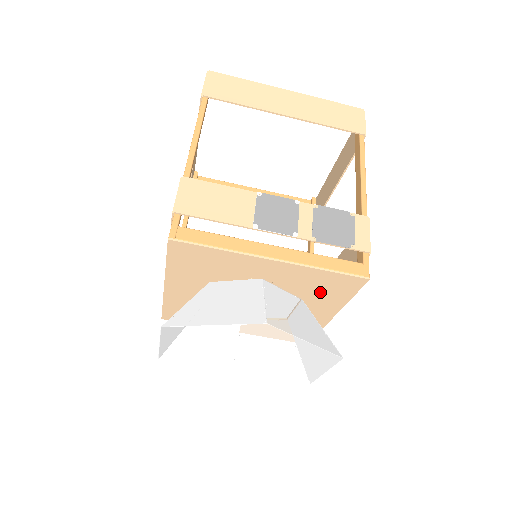
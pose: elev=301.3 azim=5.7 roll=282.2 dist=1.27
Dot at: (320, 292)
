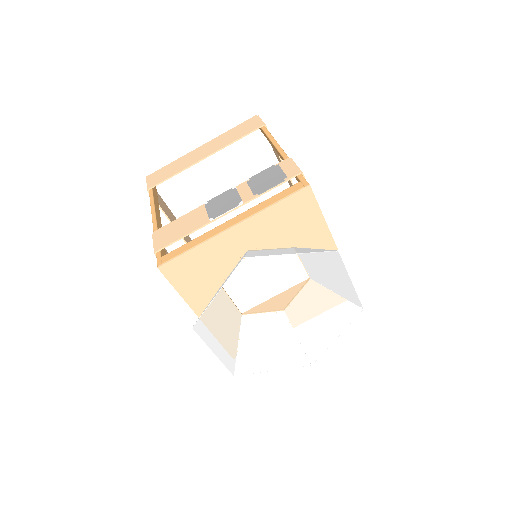
Dot at: (296, 229)
